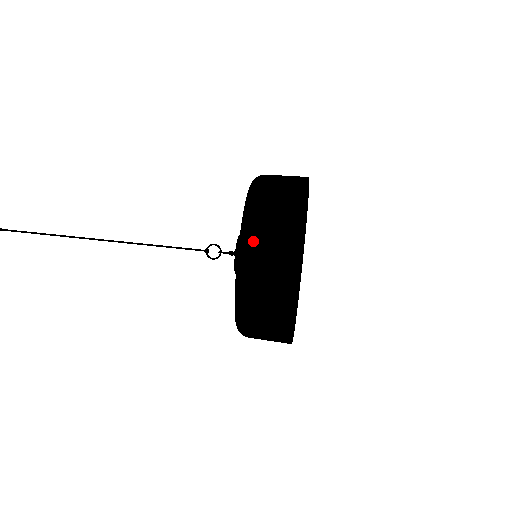
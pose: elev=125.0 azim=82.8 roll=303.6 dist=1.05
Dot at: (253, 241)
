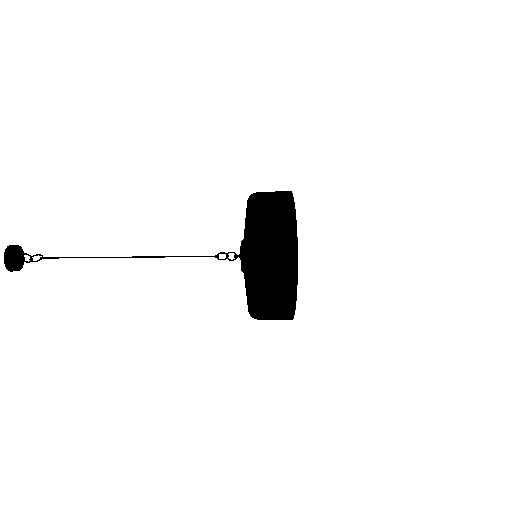
Dot at: (258, 197)
